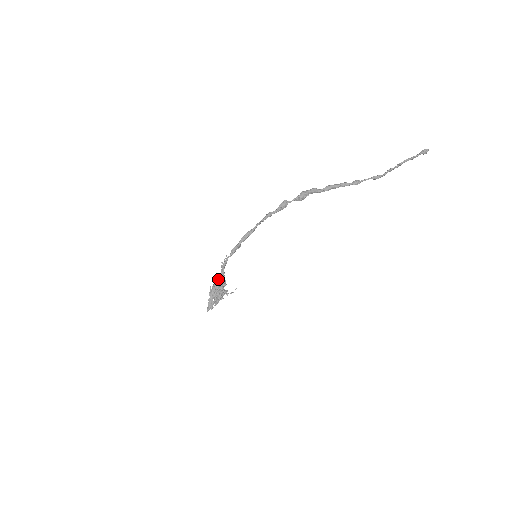
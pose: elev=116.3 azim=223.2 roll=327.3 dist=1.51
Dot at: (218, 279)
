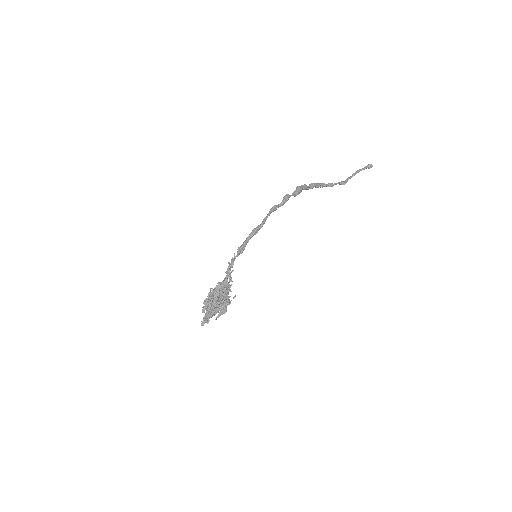
Dot at: (225, 284)
